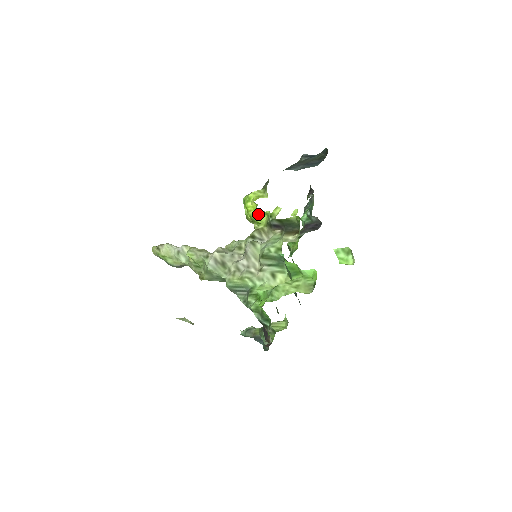
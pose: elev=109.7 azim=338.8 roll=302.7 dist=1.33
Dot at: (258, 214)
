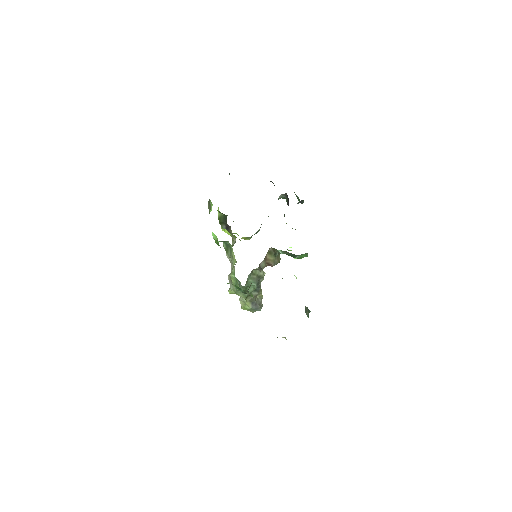
Dot at: (224, 231)
